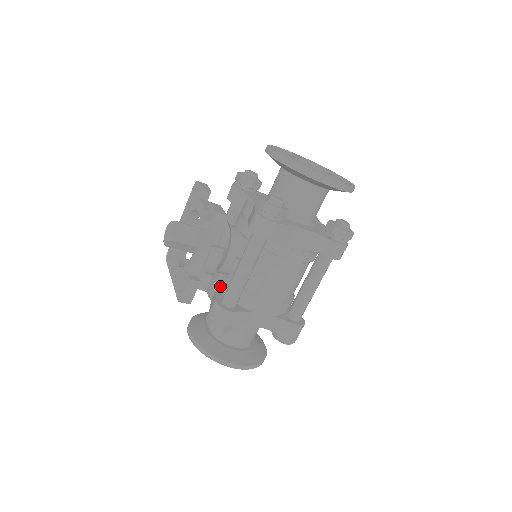
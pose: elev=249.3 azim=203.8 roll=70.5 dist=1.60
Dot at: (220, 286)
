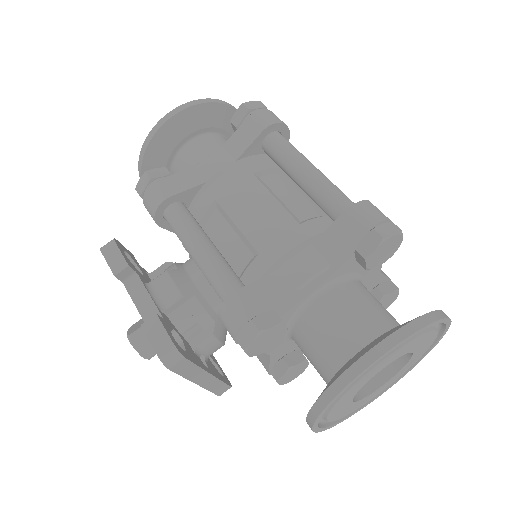
Dot at: occluded
